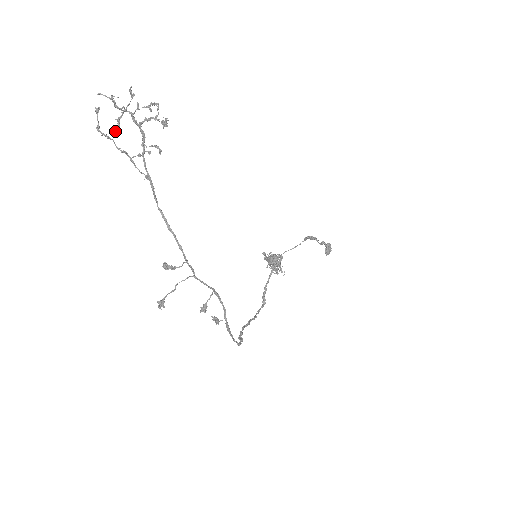
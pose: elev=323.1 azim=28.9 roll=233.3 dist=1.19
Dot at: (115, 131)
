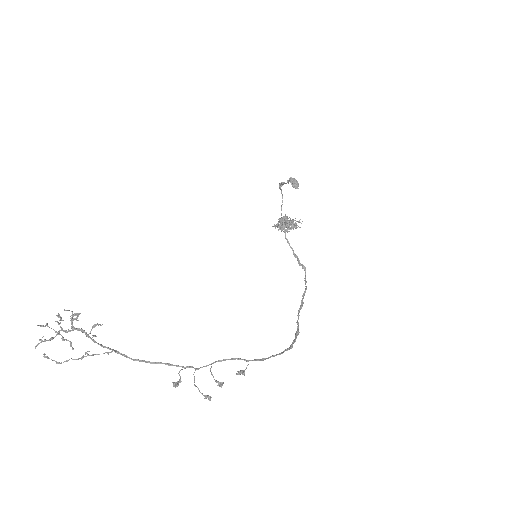
Dot at: (71, 346)
